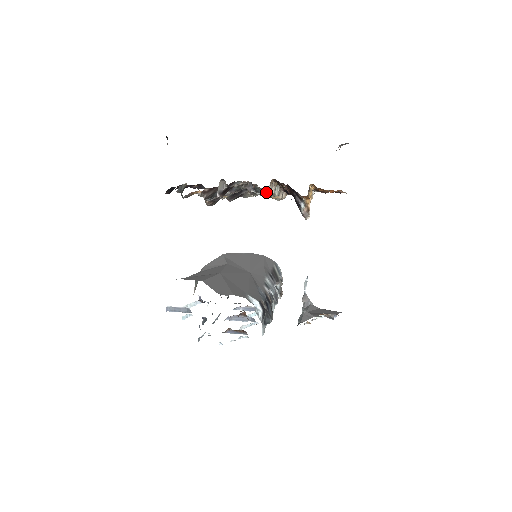
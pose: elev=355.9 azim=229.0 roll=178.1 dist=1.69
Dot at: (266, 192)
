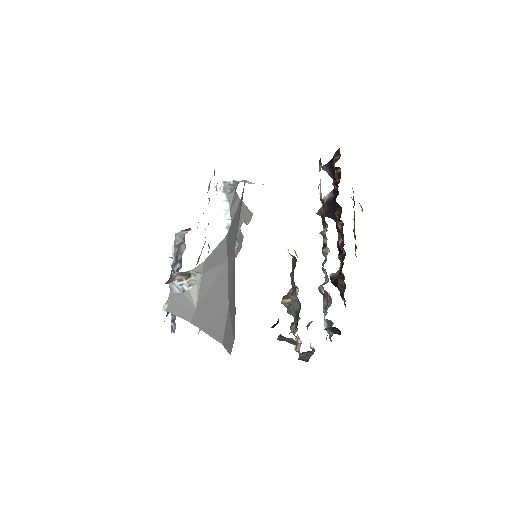
Dot at: occluded
